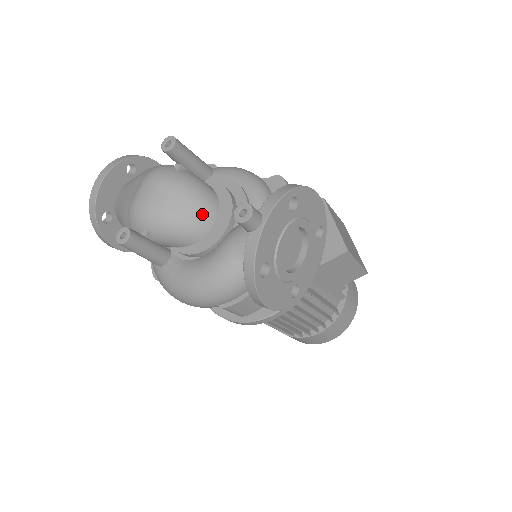
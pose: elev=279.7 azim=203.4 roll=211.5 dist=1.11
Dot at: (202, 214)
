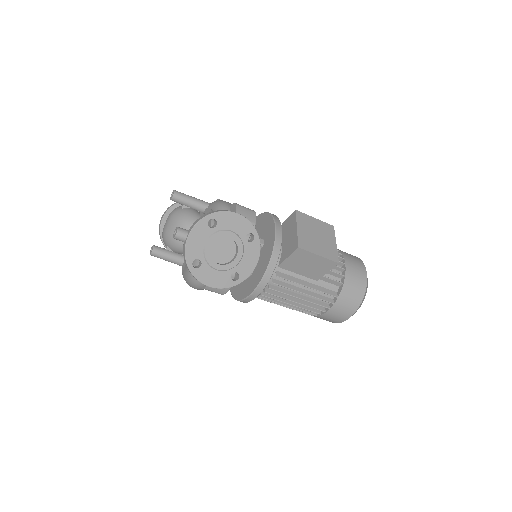
Dot at: occluded
